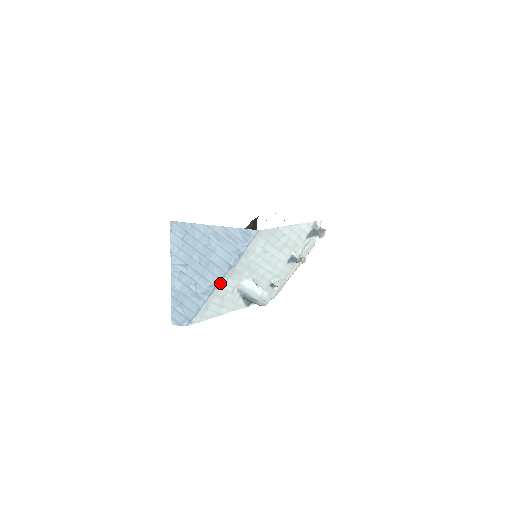
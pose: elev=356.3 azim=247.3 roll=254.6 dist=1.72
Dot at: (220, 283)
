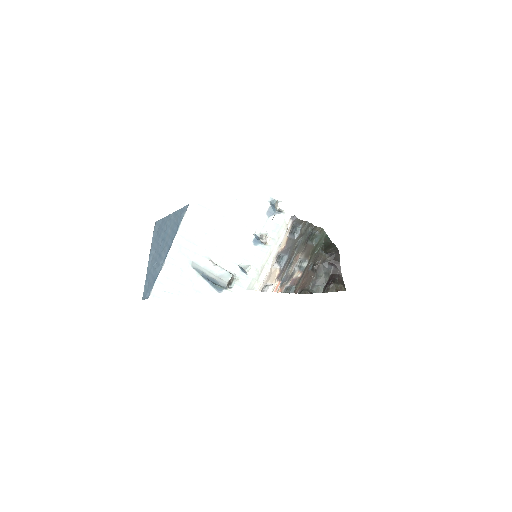
Dot at: (167, 257)
